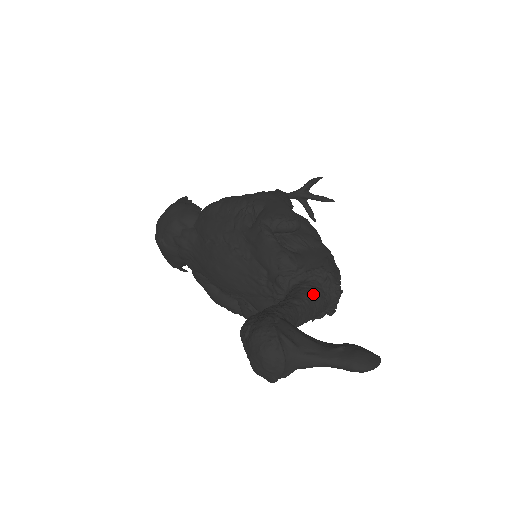
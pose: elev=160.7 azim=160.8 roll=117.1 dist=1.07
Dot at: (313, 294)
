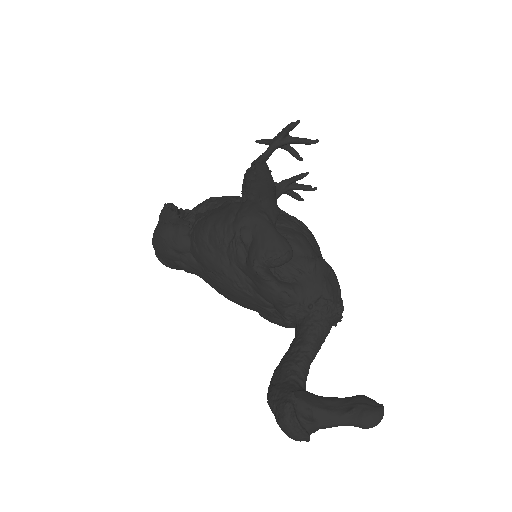
Dot at: (319, 330)
